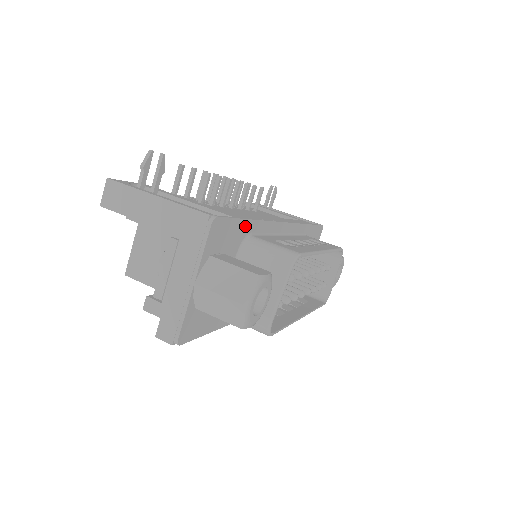
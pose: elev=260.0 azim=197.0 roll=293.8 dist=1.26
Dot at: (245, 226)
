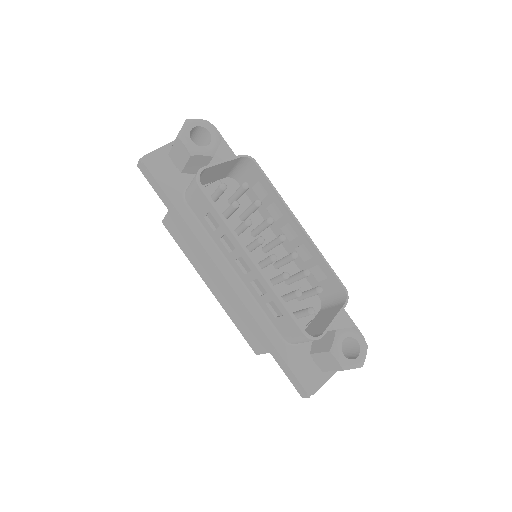
Dot at: occluded
